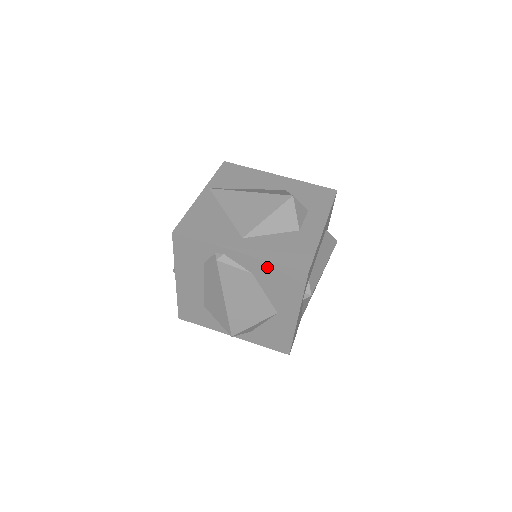
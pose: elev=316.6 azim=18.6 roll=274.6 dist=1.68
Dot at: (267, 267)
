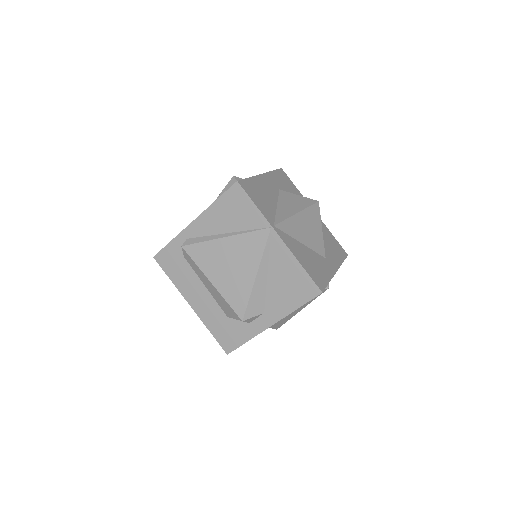
Dot at: occluded
